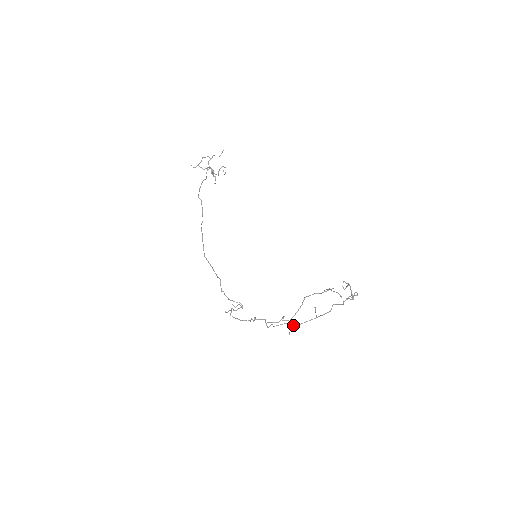
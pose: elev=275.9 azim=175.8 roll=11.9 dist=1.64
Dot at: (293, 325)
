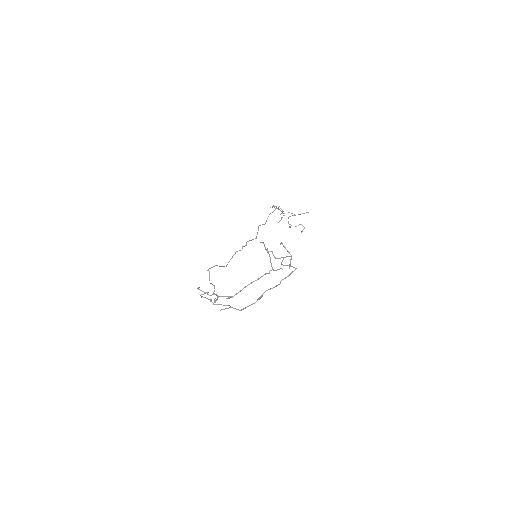
Dot at: (233, 308)
